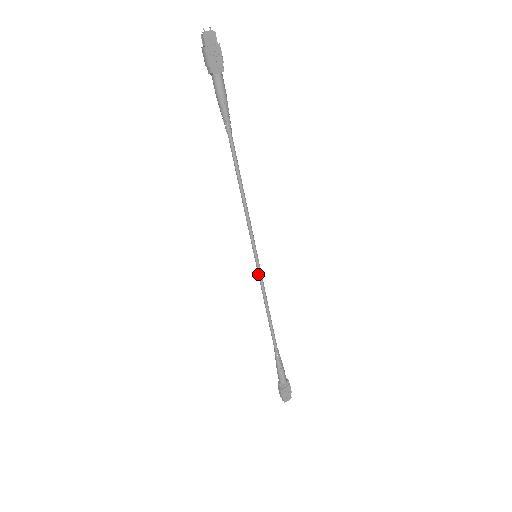
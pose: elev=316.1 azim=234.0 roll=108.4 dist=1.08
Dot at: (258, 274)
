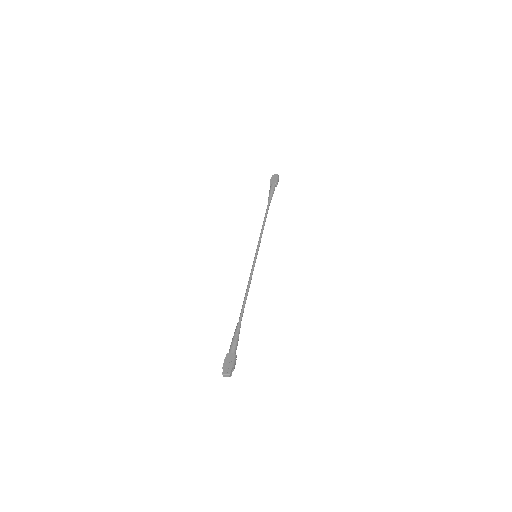
Dot at: (252, 266)
